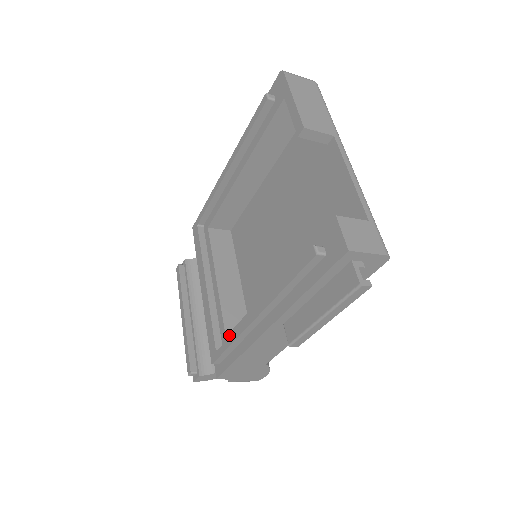
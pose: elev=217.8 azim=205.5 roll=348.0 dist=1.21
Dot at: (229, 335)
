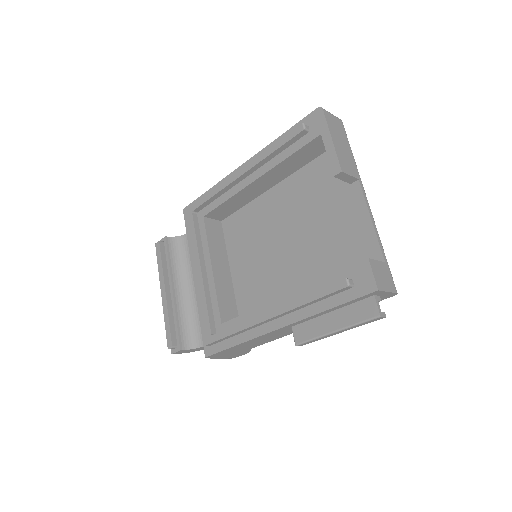
Dot at: (226, 323)
